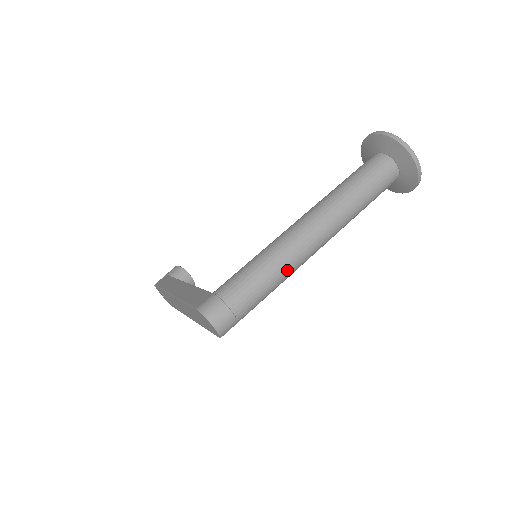
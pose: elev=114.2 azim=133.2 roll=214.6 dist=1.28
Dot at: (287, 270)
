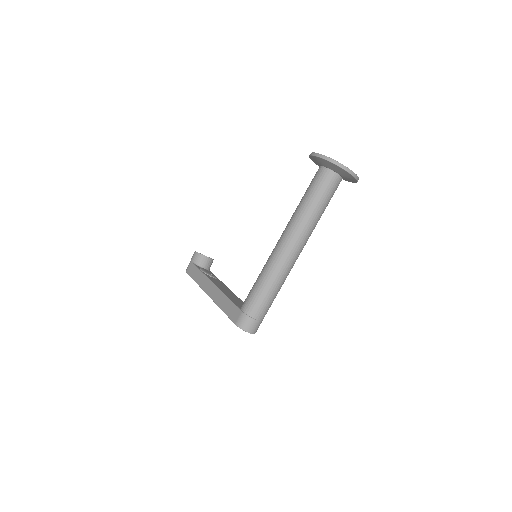
Dot at: (283, 281)
